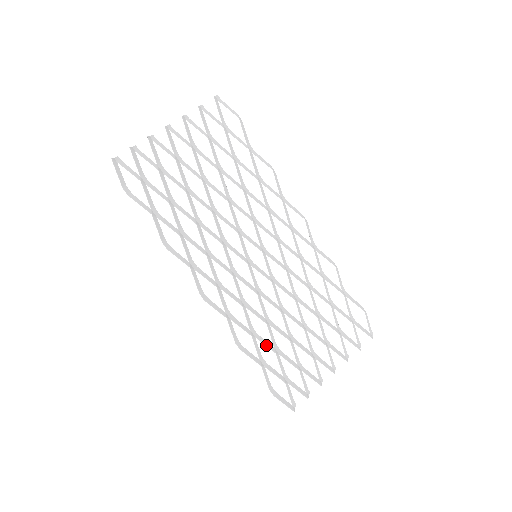
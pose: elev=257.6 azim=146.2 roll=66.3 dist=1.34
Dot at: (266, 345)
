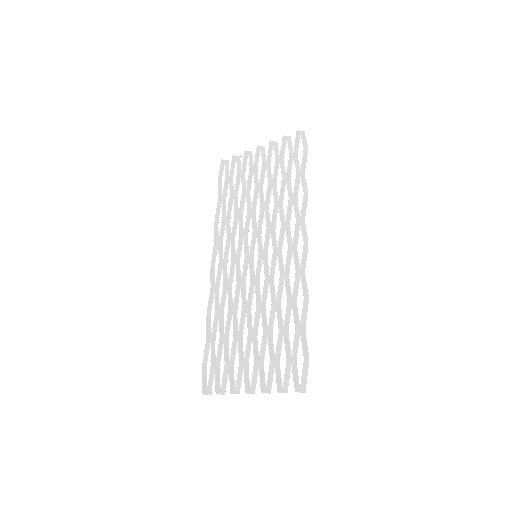
Dot at: (220, 327)
